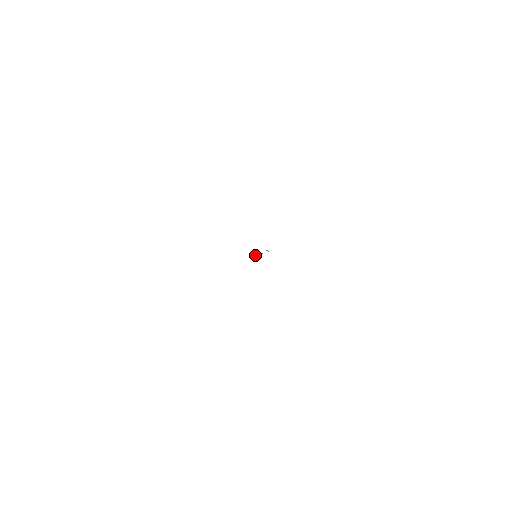
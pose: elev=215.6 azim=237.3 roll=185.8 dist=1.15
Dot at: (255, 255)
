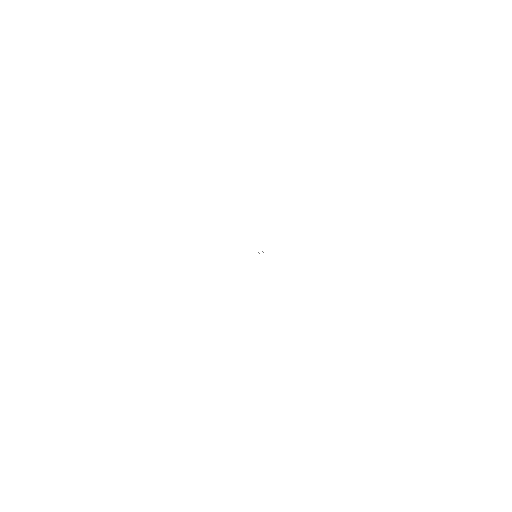
Dot at: occluded
